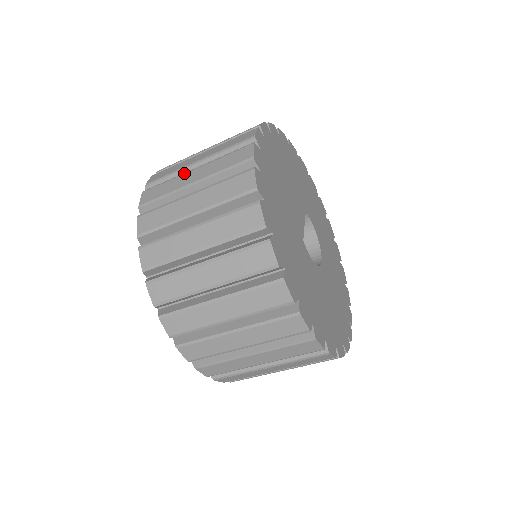
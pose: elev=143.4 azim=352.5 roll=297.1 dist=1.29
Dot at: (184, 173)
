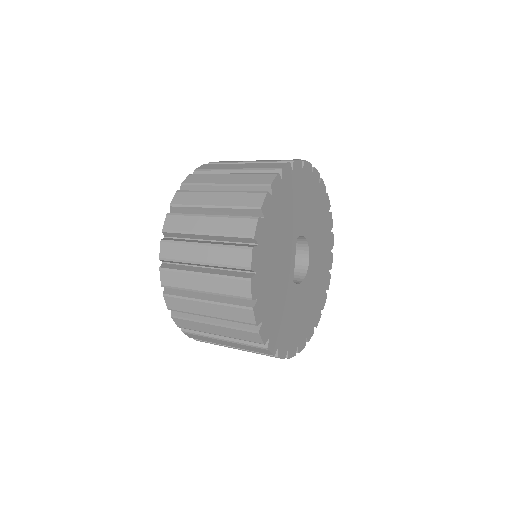
Dot at: (193, 273)
